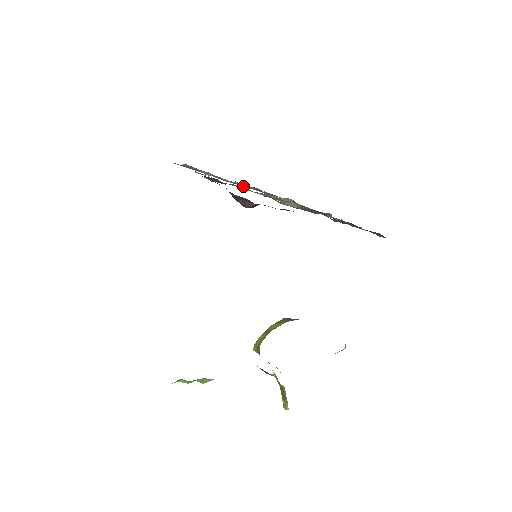
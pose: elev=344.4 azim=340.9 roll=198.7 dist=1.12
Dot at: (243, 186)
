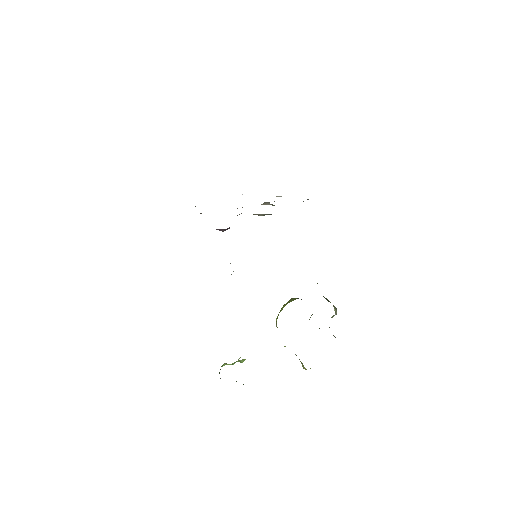
Dot at: occluded
